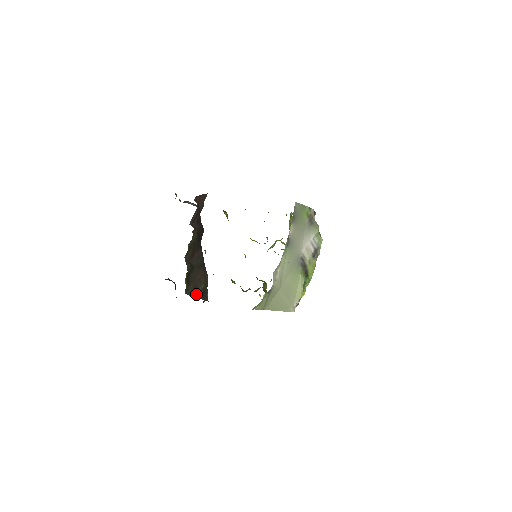
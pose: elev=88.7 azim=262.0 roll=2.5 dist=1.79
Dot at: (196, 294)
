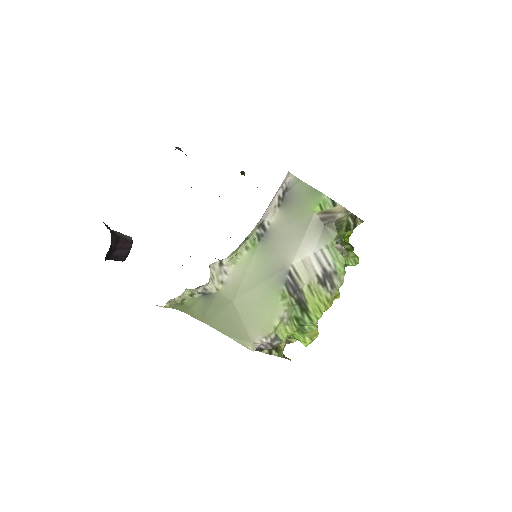
Dot at: occluded
